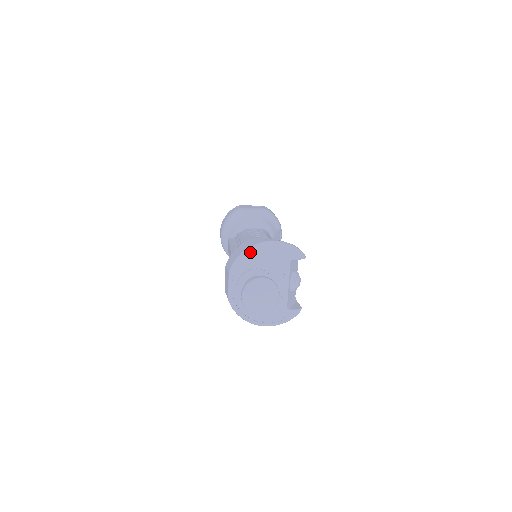
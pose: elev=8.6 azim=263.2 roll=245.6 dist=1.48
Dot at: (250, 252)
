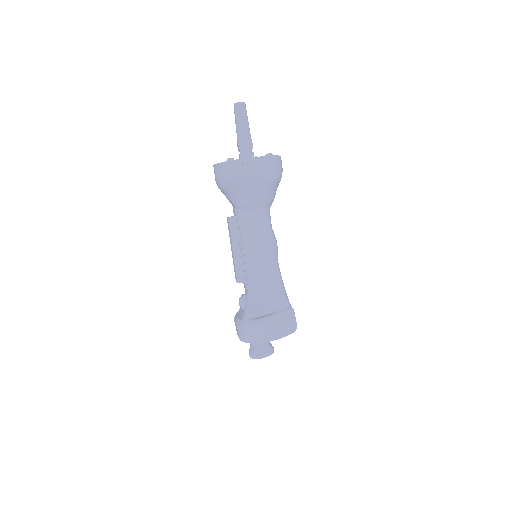
Dot at: occluded
